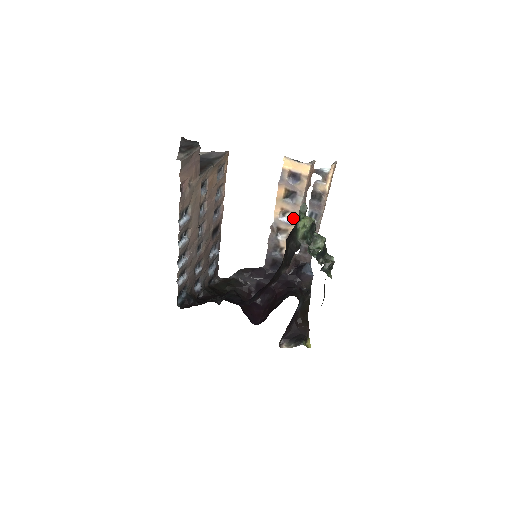
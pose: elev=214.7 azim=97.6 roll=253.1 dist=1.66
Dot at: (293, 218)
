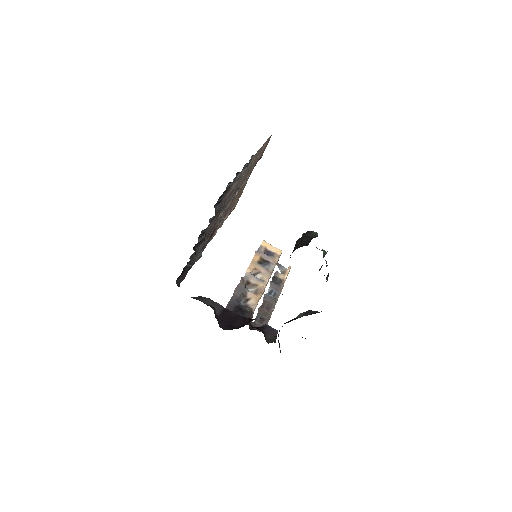
Dot at: (264, 278)
